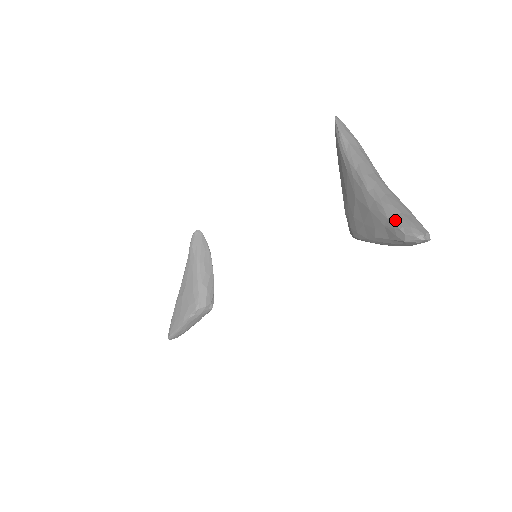
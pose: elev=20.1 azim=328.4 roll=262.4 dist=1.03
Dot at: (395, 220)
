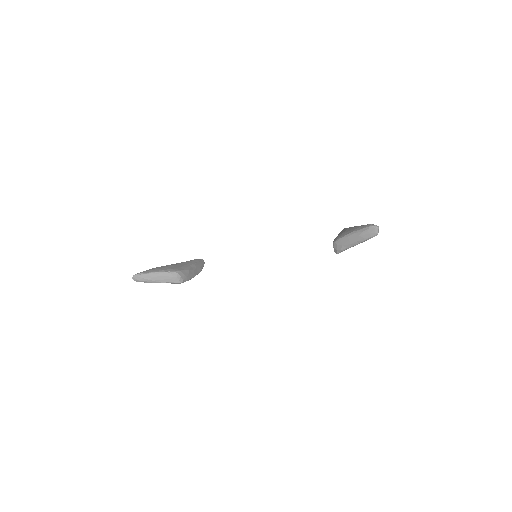
Dot at: (368, 224)
